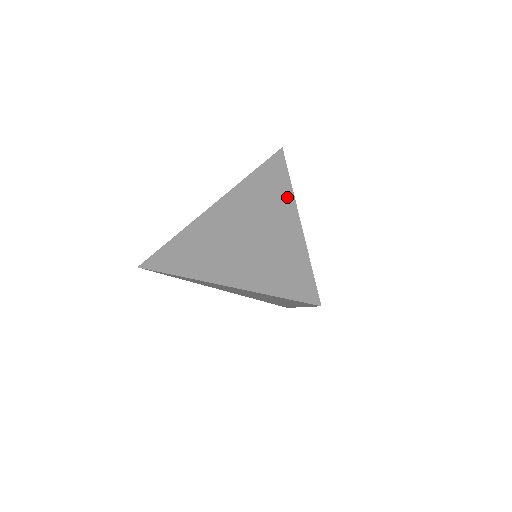
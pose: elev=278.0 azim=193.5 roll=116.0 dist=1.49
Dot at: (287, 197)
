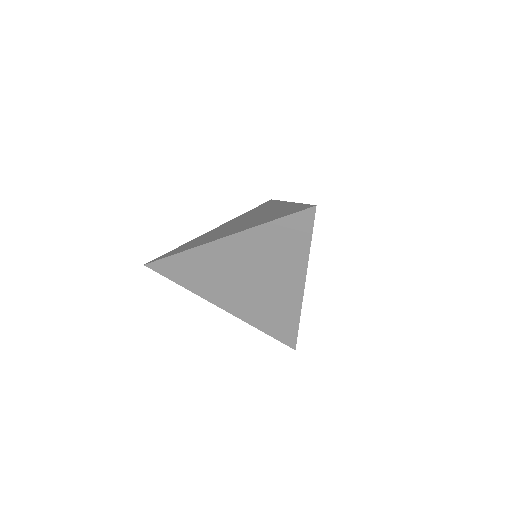
Dot at: (278, 203)
